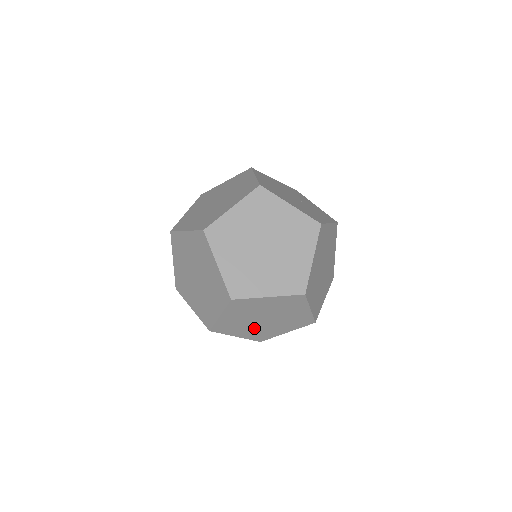
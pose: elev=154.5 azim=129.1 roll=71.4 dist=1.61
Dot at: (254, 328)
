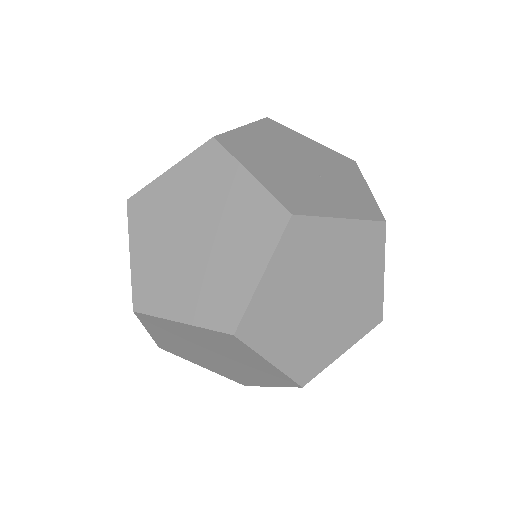
Dot at: (214, 363)
